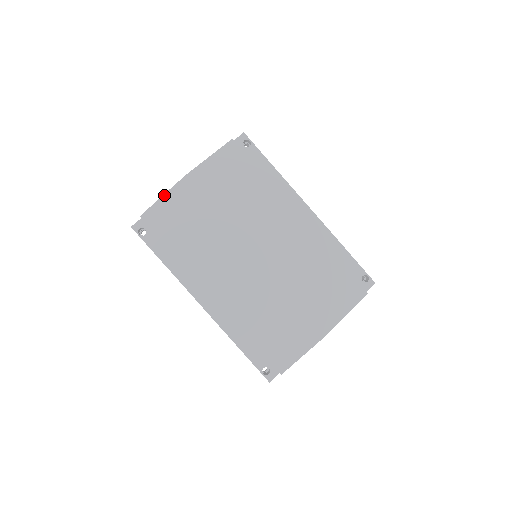
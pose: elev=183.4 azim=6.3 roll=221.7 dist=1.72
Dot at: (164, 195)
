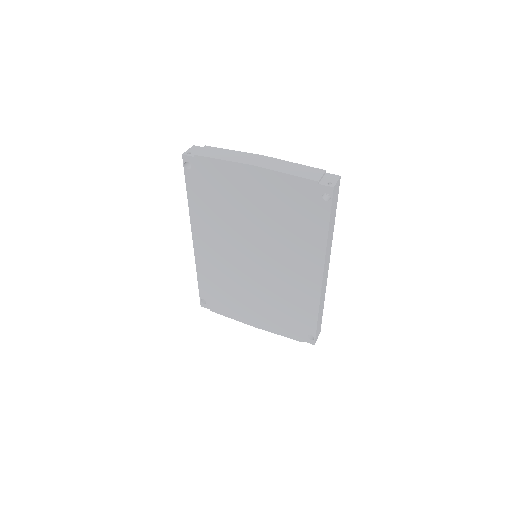
Dot at: (224, 160)
